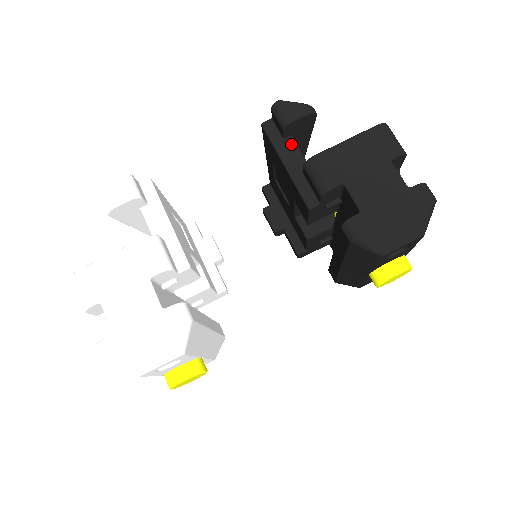
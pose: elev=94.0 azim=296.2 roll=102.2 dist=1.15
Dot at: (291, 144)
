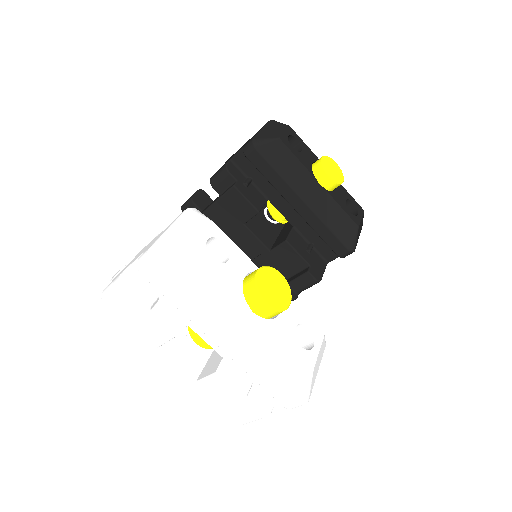
Dot at: occluded
